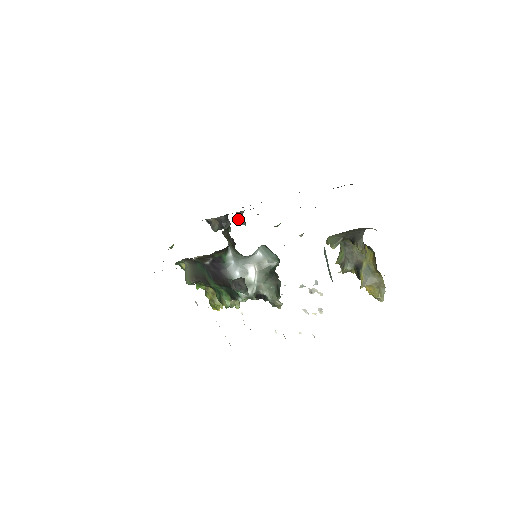
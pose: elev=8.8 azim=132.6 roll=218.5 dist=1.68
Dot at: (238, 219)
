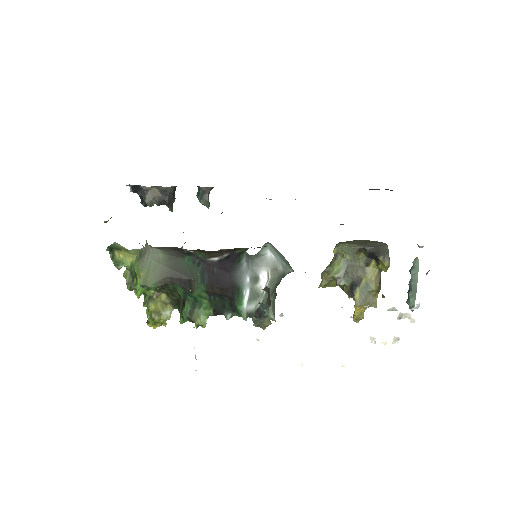
Dot at: (204, 197)
